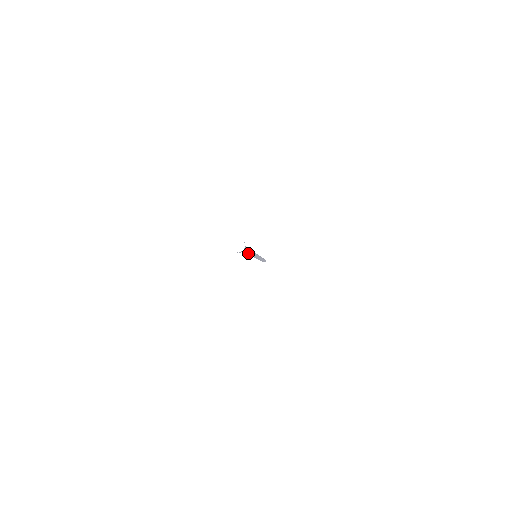
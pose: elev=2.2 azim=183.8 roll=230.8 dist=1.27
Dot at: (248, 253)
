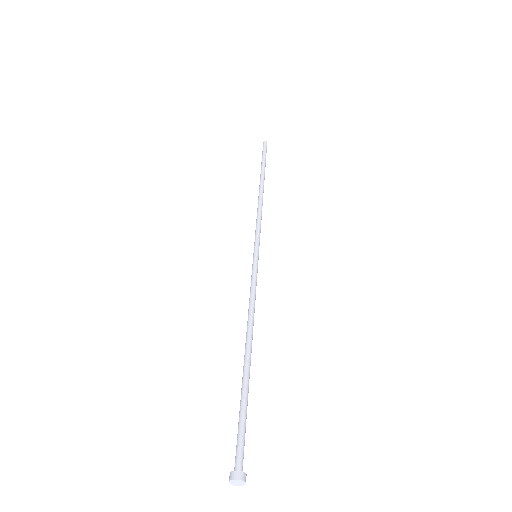
Dot at: (249, 368)
